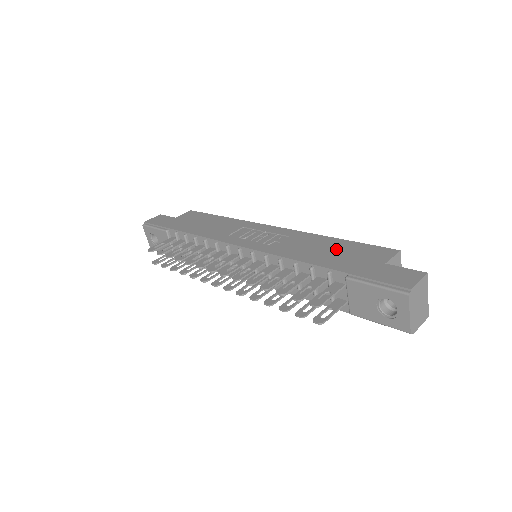
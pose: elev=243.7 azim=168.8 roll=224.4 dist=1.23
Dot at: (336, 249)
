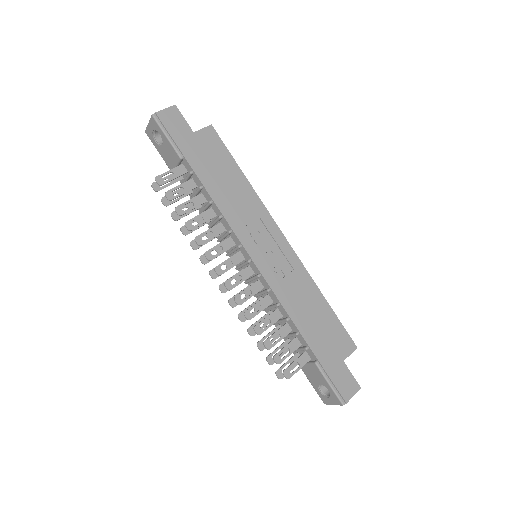
Dot at: (321, 319)
